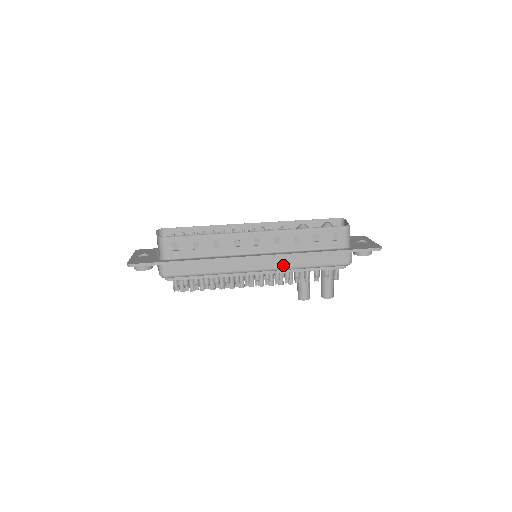
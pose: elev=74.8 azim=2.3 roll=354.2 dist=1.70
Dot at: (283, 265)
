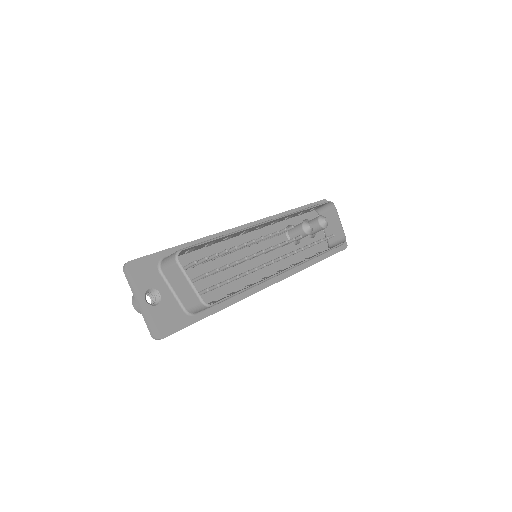
Dot at: occluded
